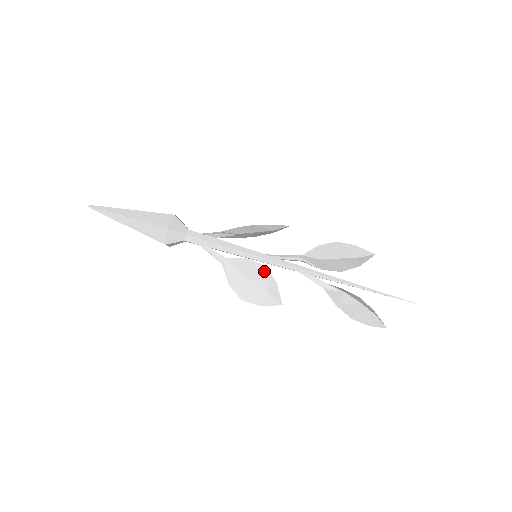
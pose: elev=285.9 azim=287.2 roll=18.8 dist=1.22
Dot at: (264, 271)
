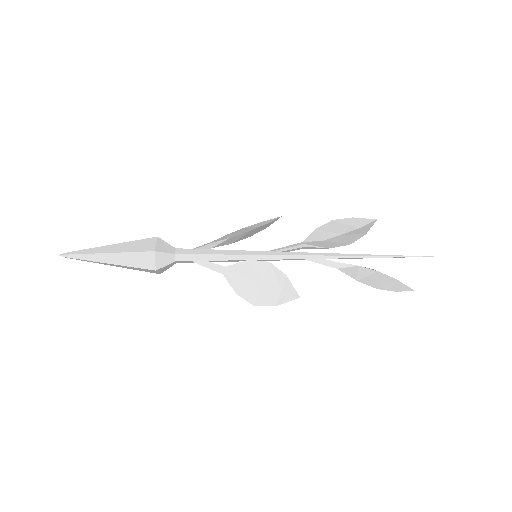
Dot at: (270, 268)
